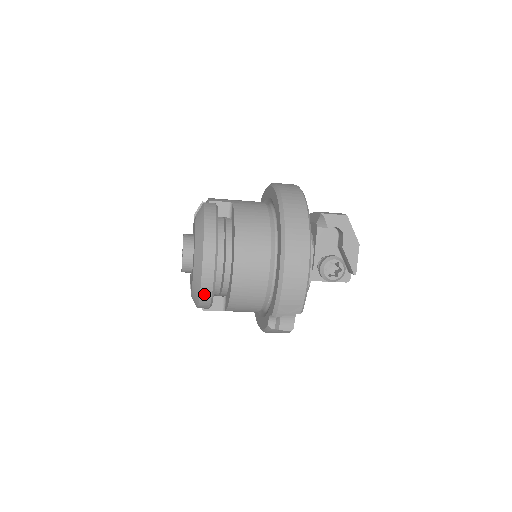
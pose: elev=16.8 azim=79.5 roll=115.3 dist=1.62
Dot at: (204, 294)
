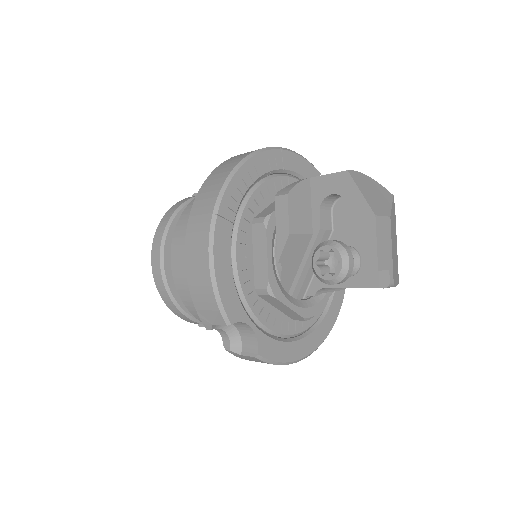
Dot at: (167, 301)
